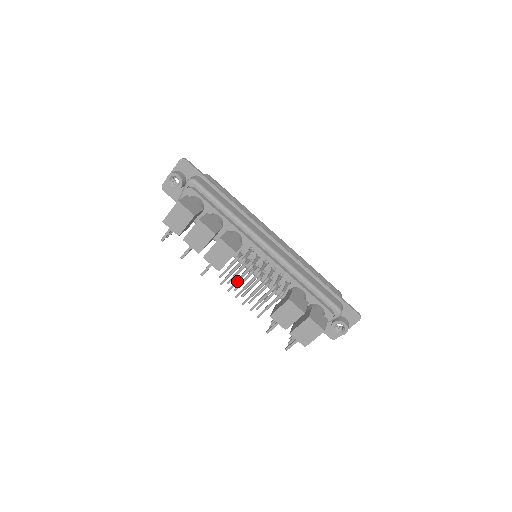
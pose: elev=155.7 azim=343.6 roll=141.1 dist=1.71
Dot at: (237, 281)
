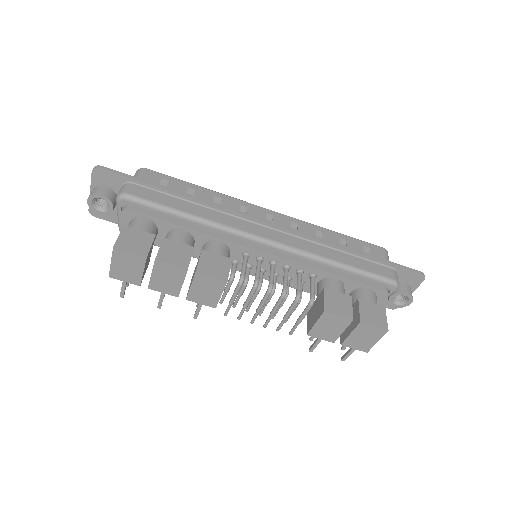
Dot at: (245, 306)
